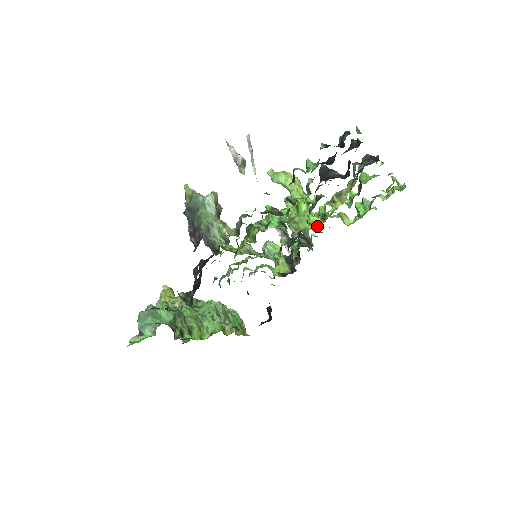
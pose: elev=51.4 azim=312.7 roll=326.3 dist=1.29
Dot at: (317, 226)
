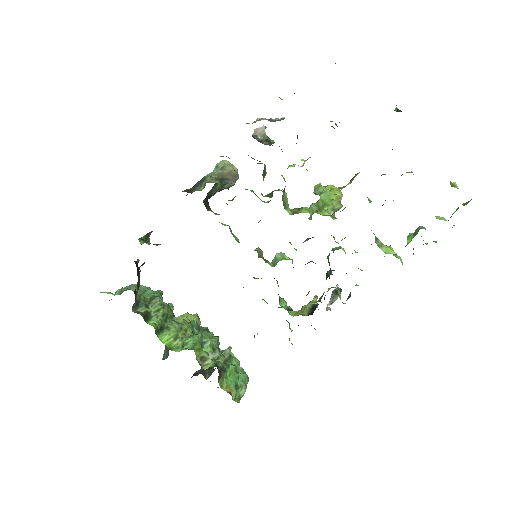
Dot at: (362, 270)
